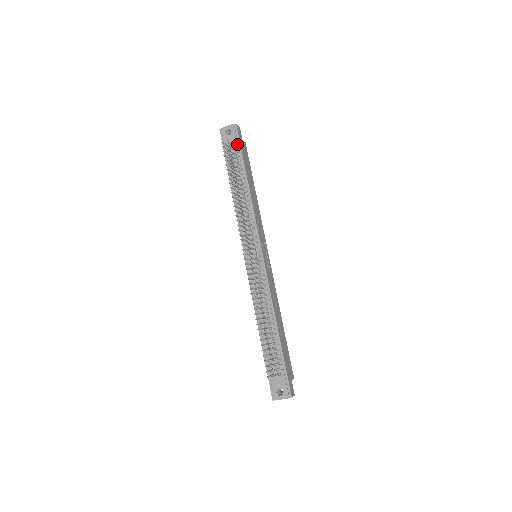
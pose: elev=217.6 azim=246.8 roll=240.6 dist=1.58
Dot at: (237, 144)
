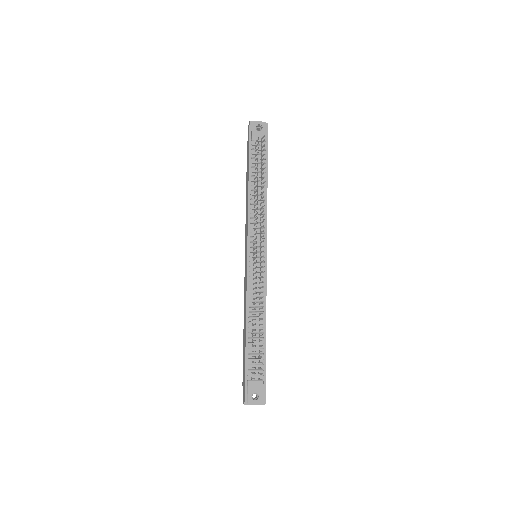
Dot at: (265, 142)
